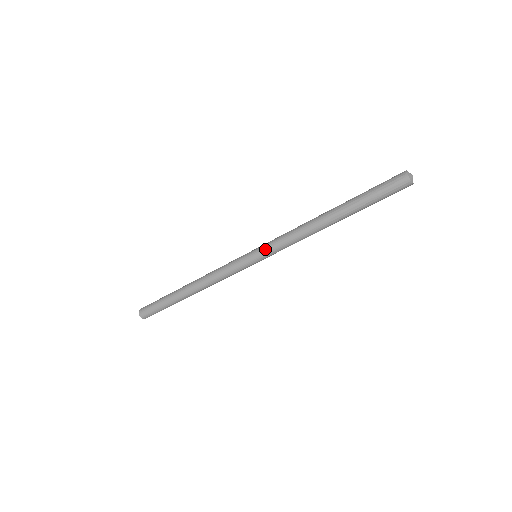
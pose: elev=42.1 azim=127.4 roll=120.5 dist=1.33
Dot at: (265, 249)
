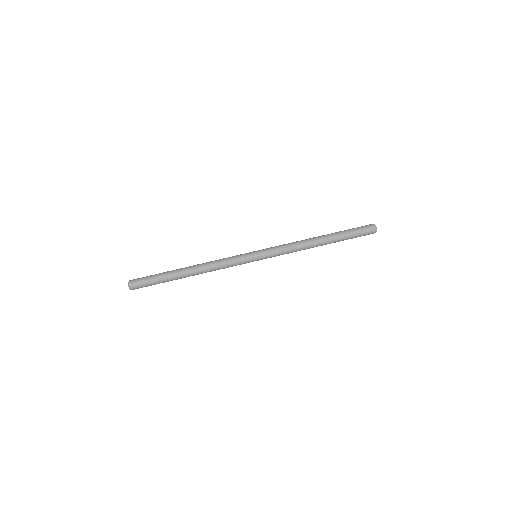
Dot at: (266, 248)
